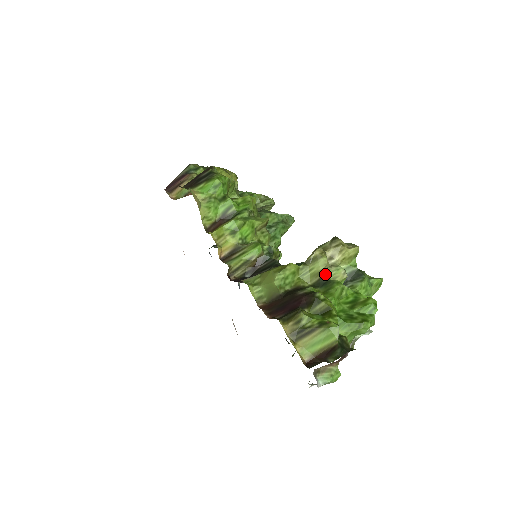
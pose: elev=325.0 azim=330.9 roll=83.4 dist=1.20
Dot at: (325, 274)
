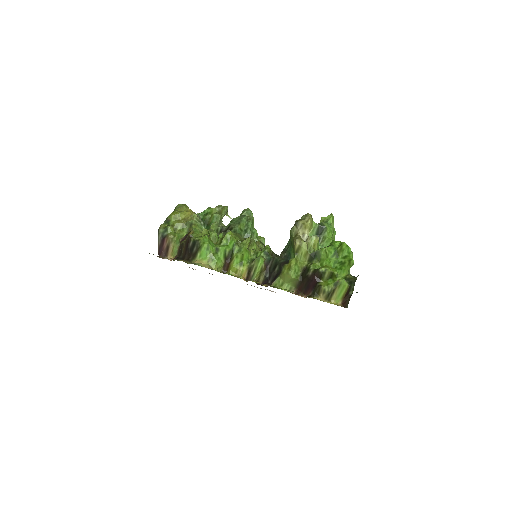
Dot at: (308, 246)
